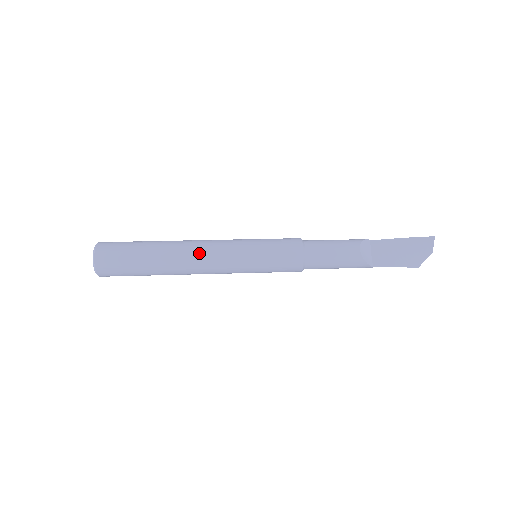
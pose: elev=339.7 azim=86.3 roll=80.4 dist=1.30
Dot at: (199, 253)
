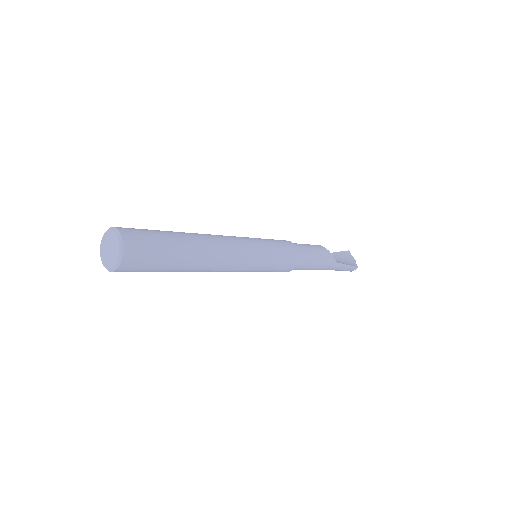
Dot at: (218, 236)
